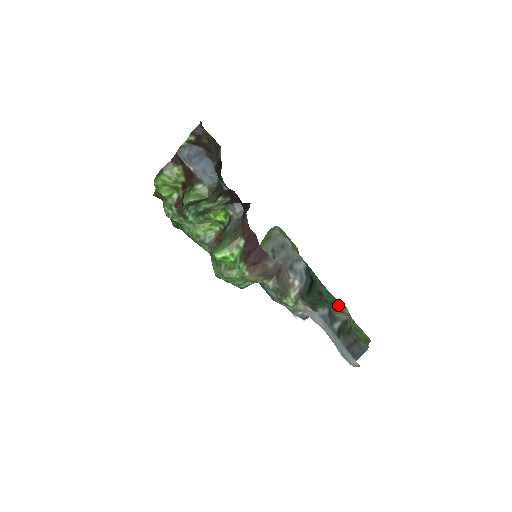
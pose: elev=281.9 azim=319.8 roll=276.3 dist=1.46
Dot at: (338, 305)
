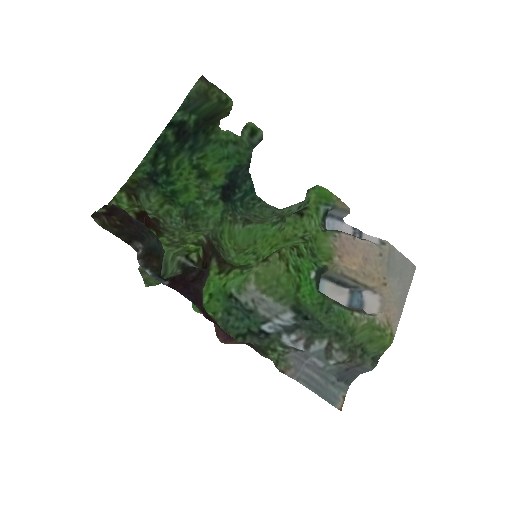
Dot at: (348, 324)
